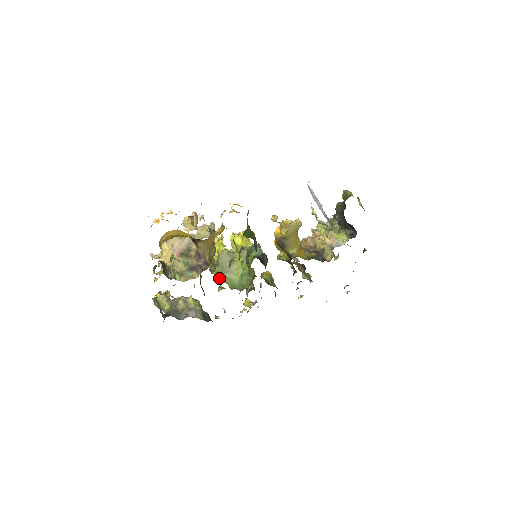
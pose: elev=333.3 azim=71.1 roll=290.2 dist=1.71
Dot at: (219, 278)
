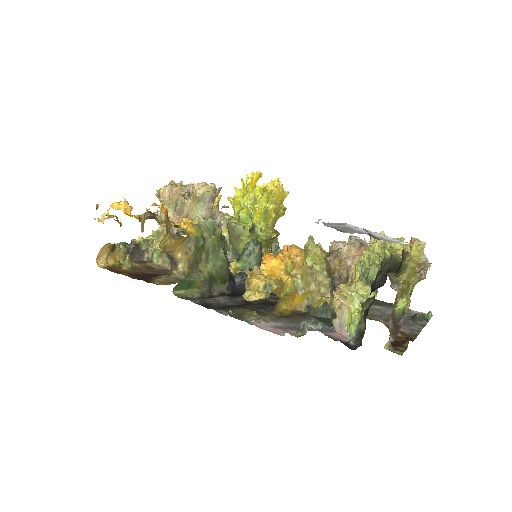
Dot at: (230, 243)
